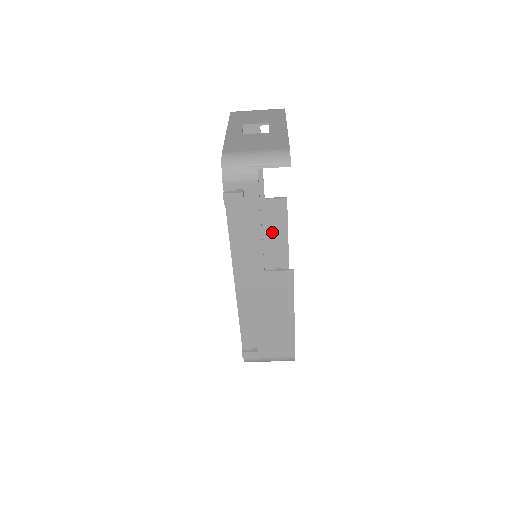
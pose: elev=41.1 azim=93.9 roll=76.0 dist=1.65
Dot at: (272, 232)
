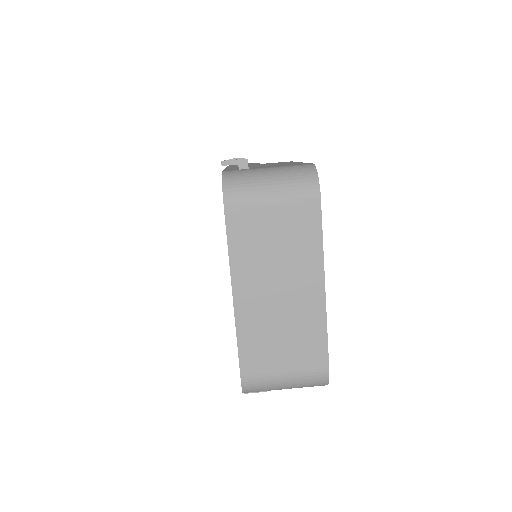
Dot at: occluded
